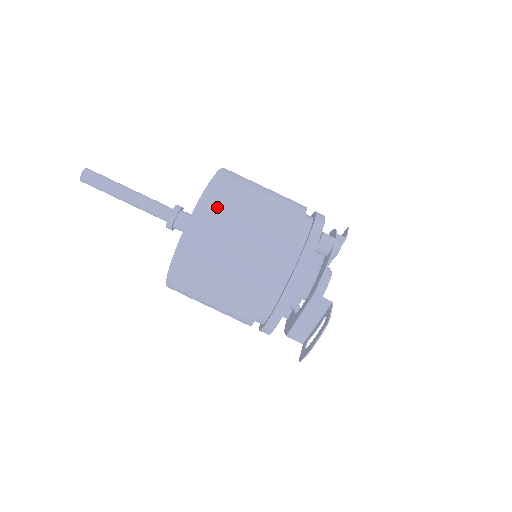
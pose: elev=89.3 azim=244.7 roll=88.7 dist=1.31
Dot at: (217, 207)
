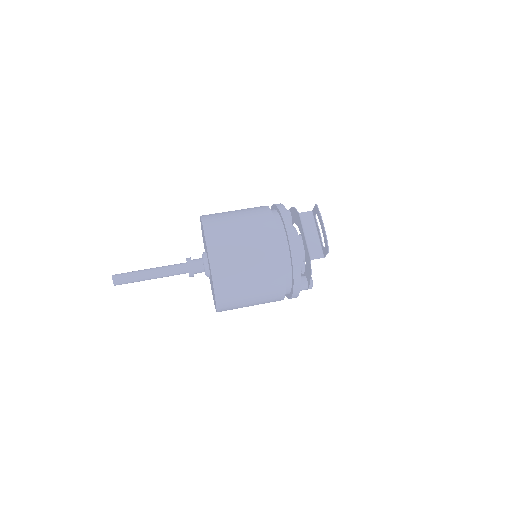
Dot at: (213, 214)
